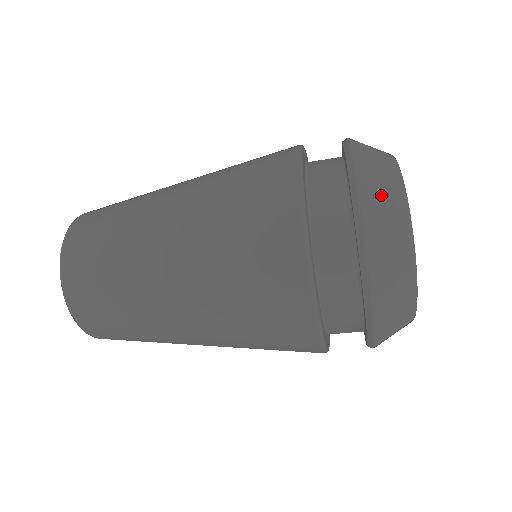
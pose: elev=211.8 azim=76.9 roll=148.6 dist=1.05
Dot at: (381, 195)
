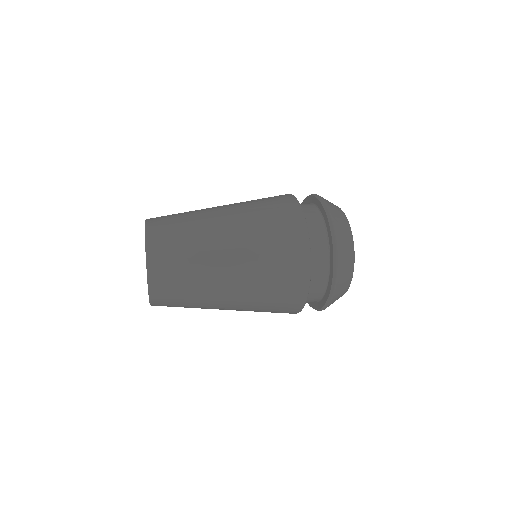
Dot at: (339, 218)
